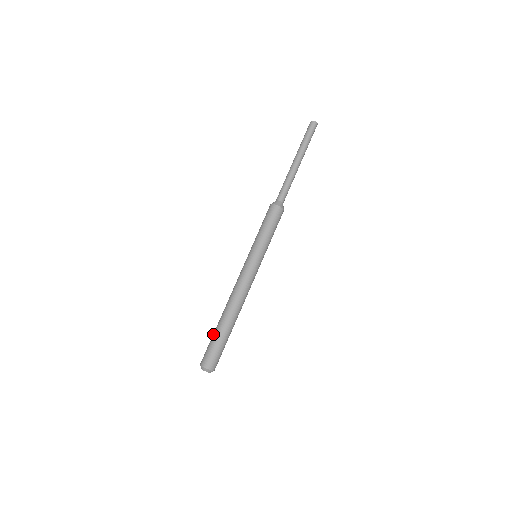
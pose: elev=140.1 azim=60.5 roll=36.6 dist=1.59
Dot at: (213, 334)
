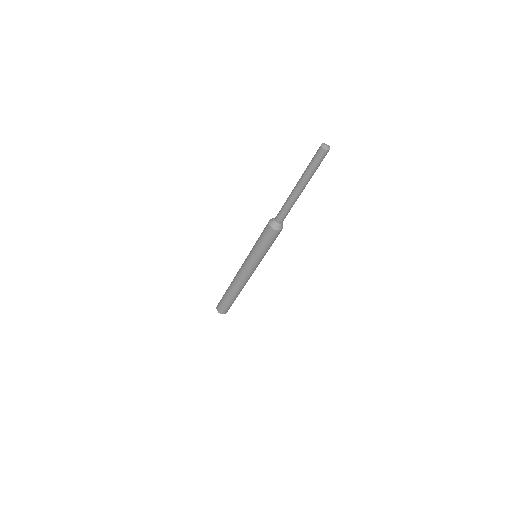
Dot at: (224, 294)
